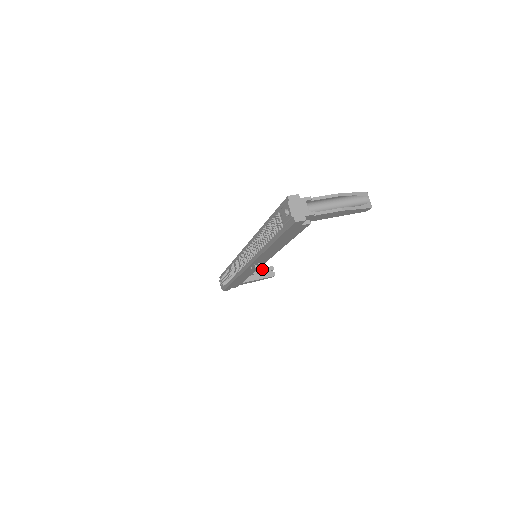
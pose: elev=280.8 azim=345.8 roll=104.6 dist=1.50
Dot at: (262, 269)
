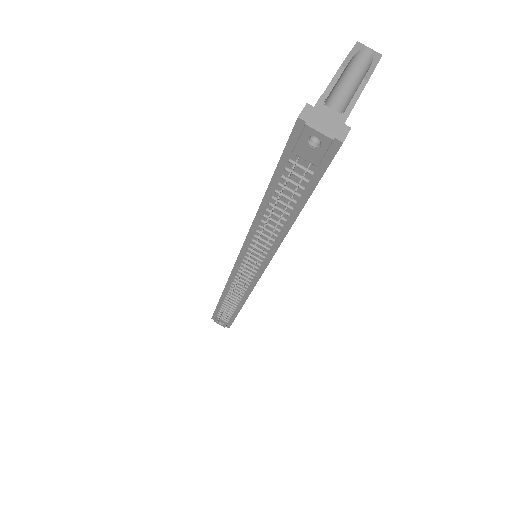
Dot at: occluded
